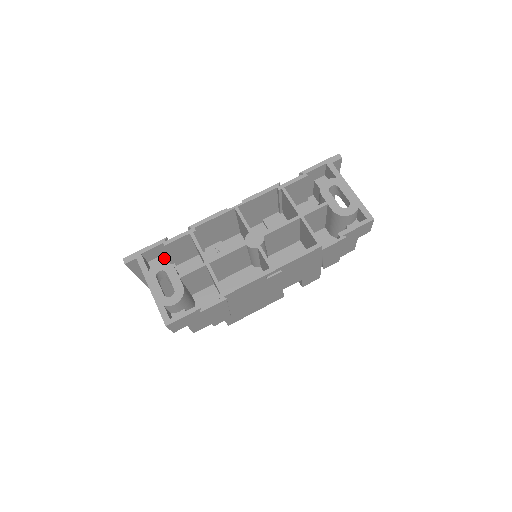
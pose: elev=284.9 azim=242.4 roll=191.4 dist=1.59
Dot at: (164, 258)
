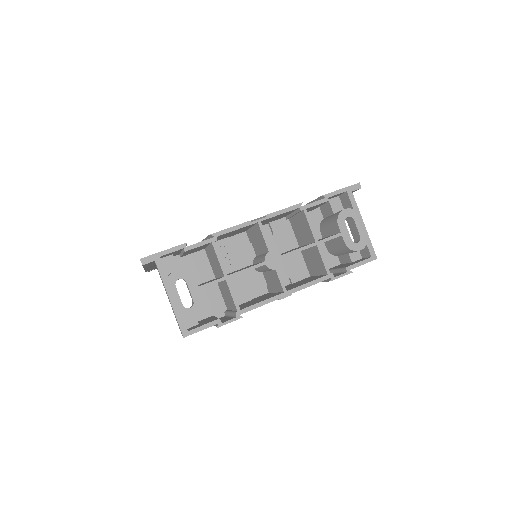
Dot at: (174, 254)
